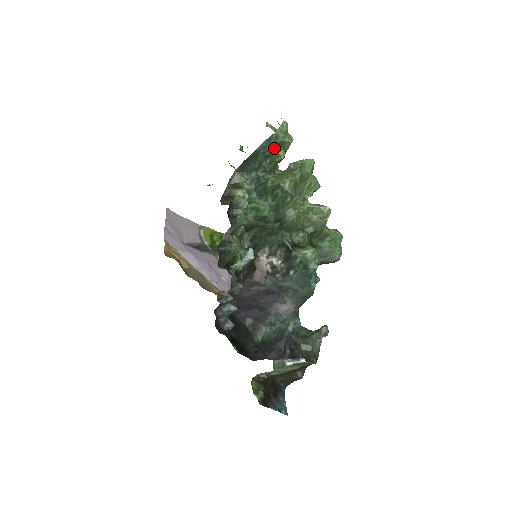
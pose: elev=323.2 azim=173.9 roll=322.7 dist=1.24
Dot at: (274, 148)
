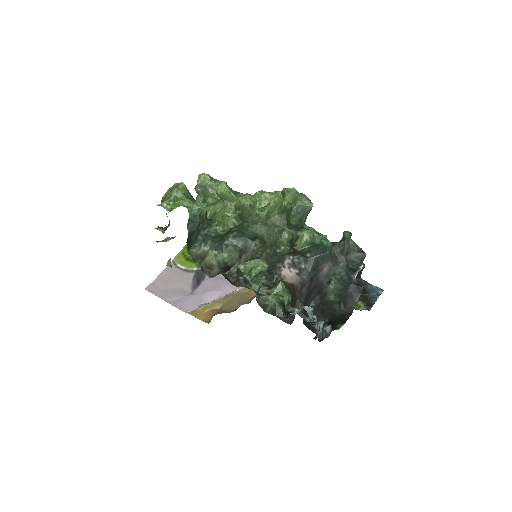
Dot at: occluded
